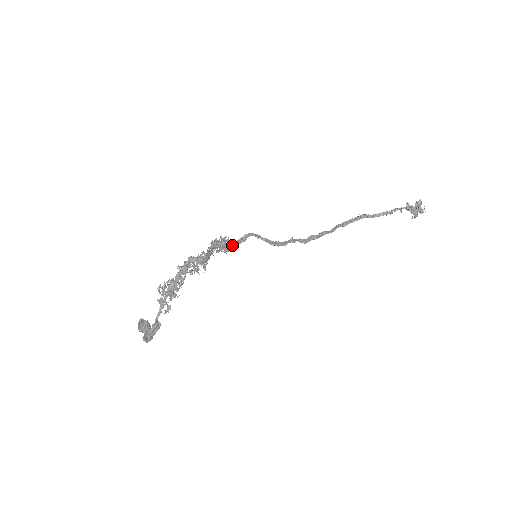
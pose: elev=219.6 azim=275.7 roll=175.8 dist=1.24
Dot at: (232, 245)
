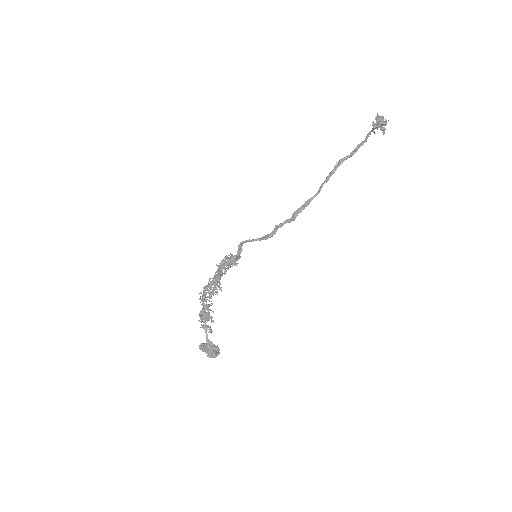
Dot at: (235, 259)
